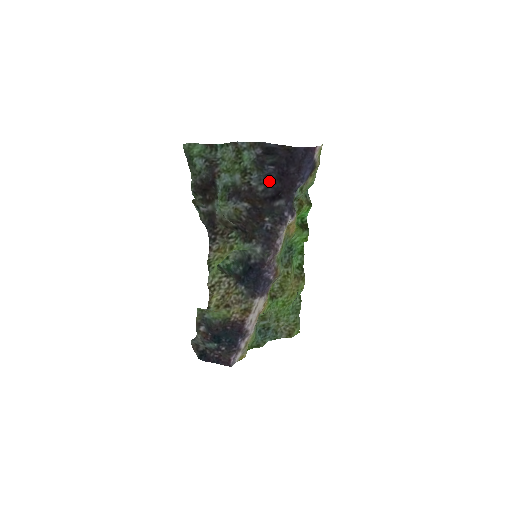
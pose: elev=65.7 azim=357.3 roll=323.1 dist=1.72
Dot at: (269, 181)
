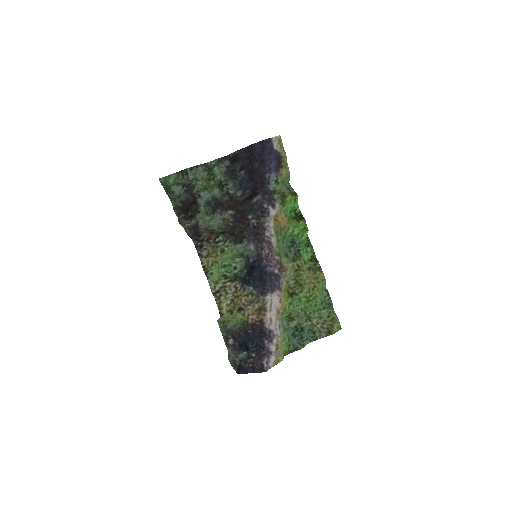
Dot at: (244, 185)
